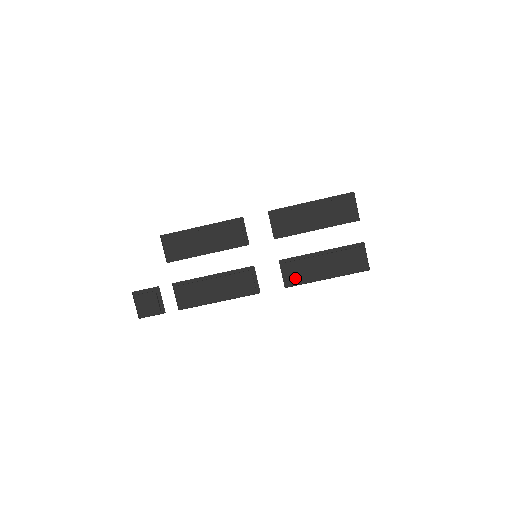
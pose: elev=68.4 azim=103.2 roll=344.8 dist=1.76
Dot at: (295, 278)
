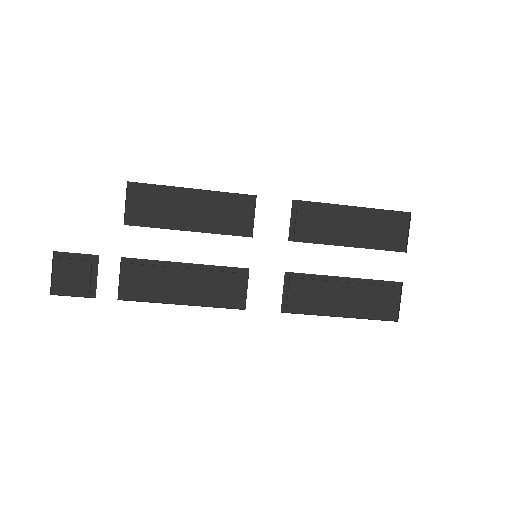
Dot at: (299, 303)
